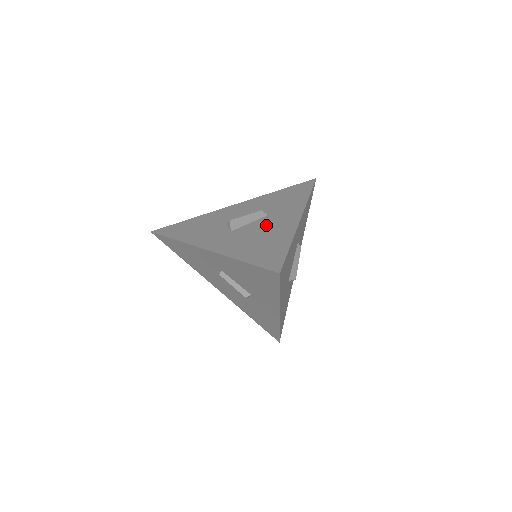
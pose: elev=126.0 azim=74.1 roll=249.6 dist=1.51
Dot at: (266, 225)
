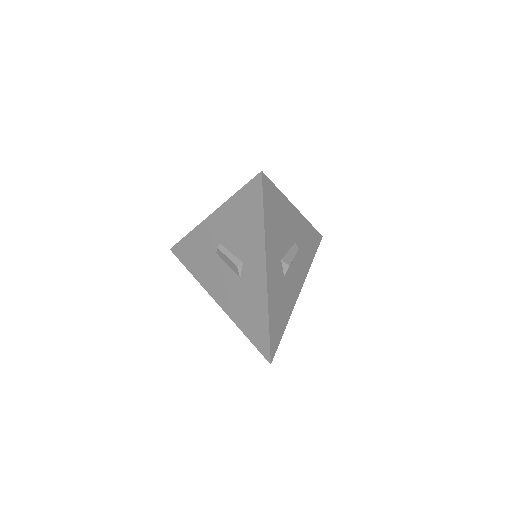
Dot at: occluded
